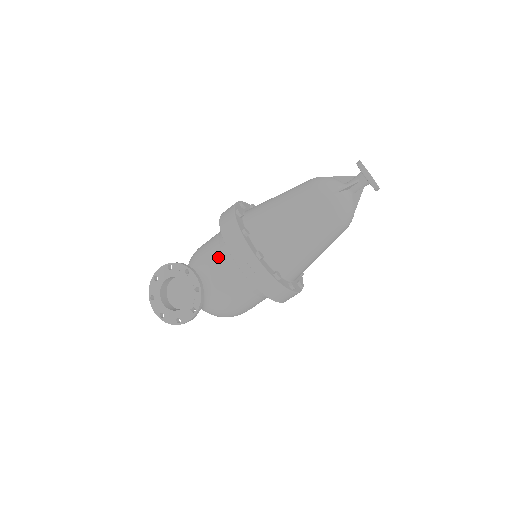
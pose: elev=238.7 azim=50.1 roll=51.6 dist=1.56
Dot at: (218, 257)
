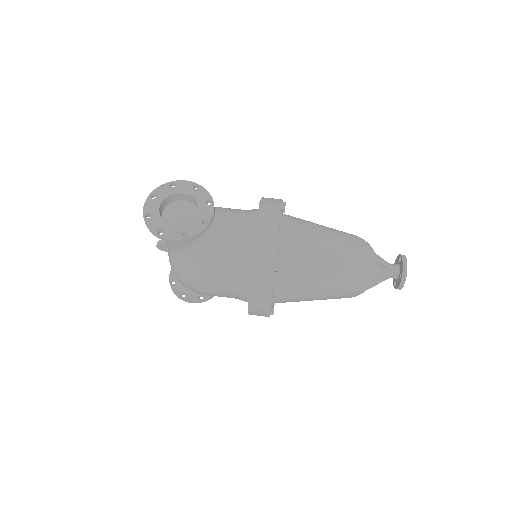
Dot at: (237, 221)
